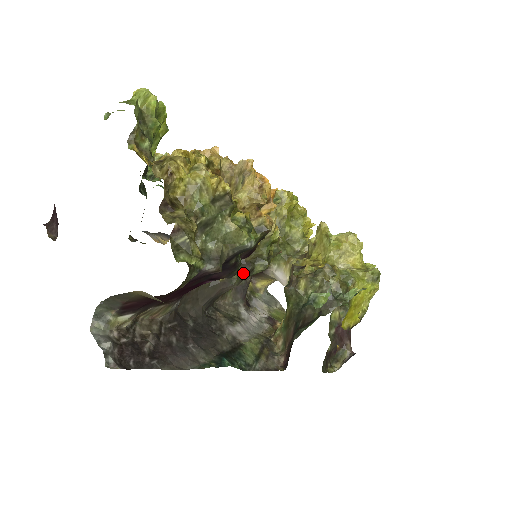
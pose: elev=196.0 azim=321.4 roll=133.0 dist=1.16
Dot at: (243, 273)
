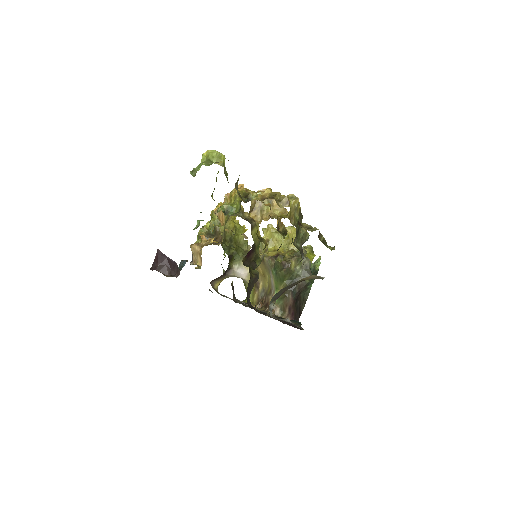
Dot at: occluded
